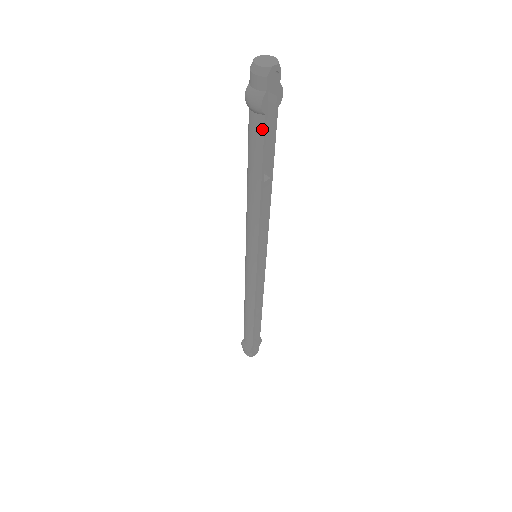
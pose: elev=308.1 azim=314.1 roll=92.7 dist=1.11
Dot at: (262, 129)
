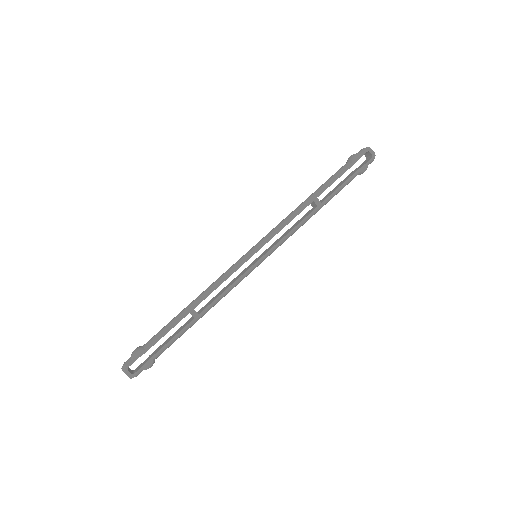
Dot at: (344, 169)
